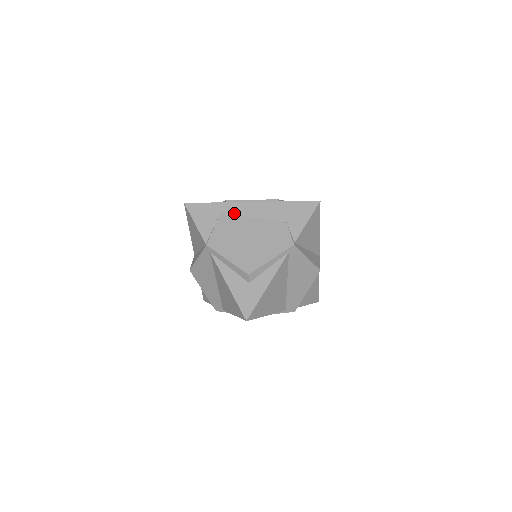
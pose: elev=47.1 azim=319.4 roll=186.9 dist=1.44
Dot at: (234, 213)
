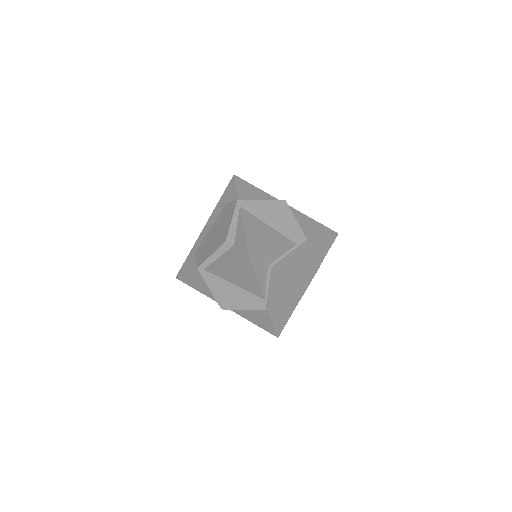
Dot at: (201, 241)
